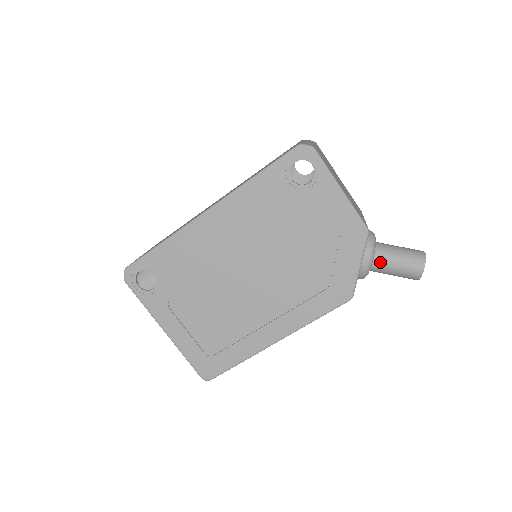
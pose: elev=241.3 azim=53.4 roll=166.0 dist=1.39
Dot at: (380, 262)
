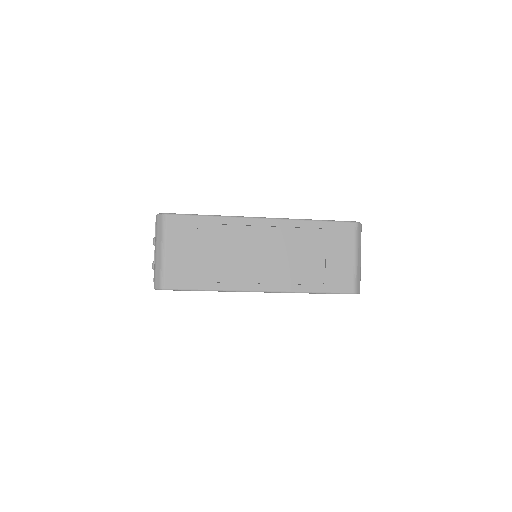
Dot at: occluded
